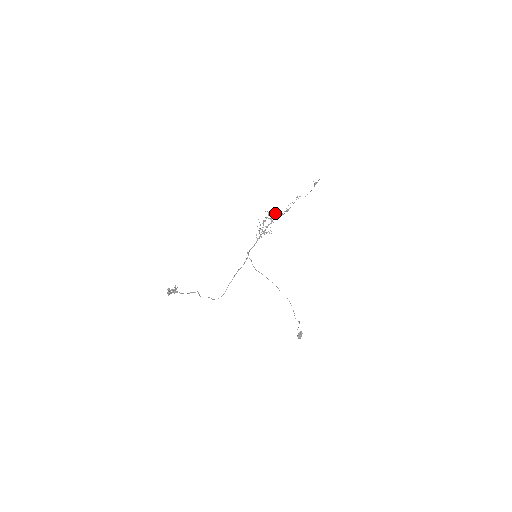
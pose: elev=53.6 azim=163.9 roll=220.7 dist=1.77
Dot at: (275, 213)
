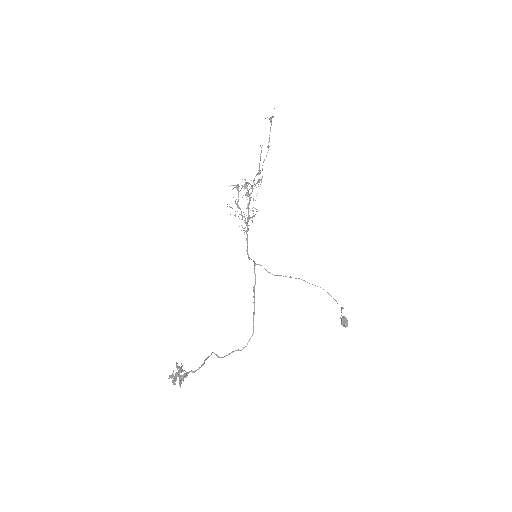
Dot at: (248, 184)
